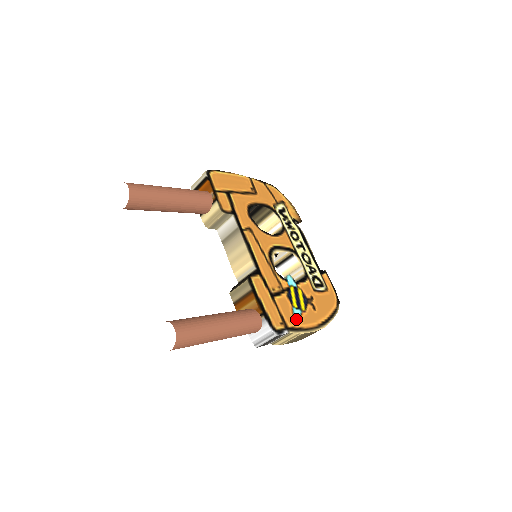
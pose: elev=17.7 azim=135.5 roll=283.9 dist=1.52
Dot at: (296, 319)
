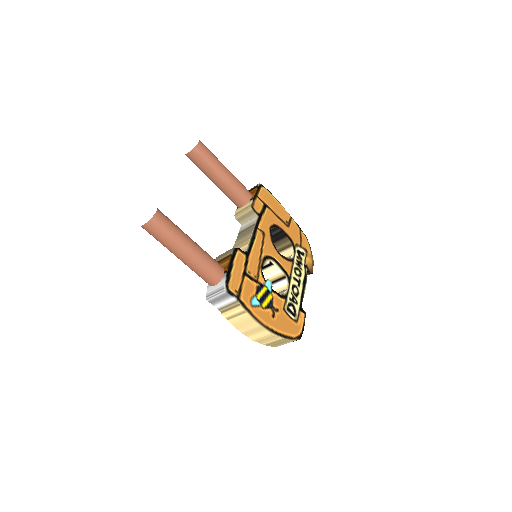
Dot at: (251, 303)
